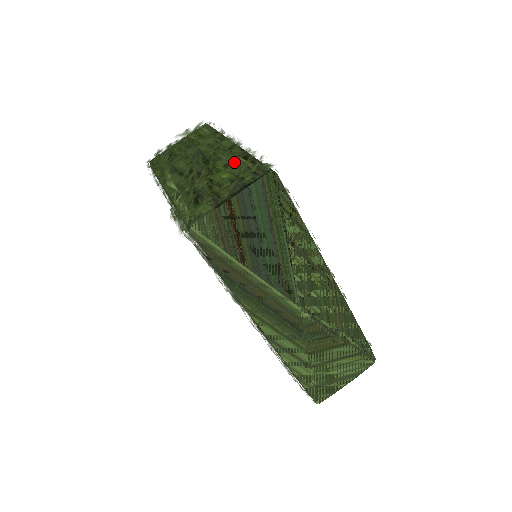
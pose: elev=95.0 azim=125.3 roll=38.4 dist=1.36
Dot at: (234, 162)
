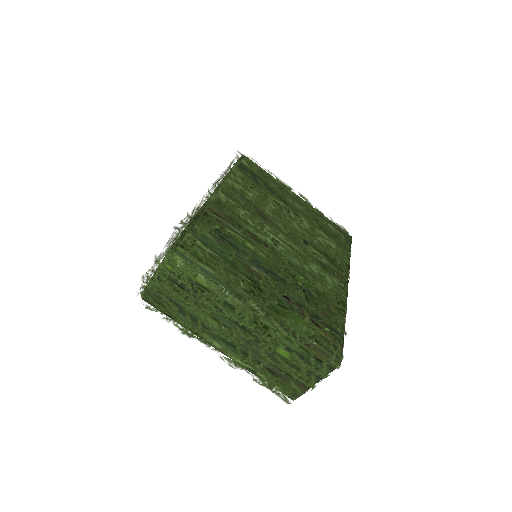
Dot at: (297, 356)
